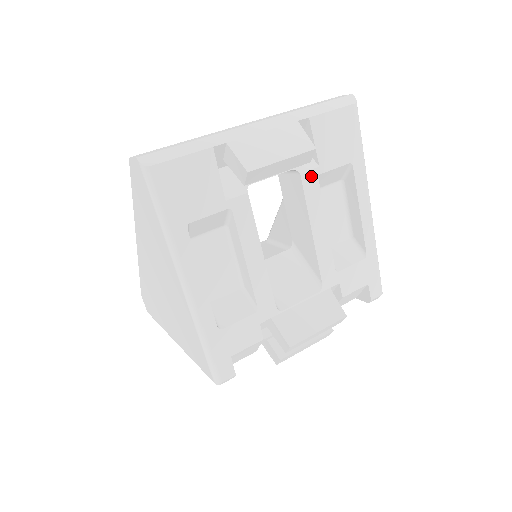
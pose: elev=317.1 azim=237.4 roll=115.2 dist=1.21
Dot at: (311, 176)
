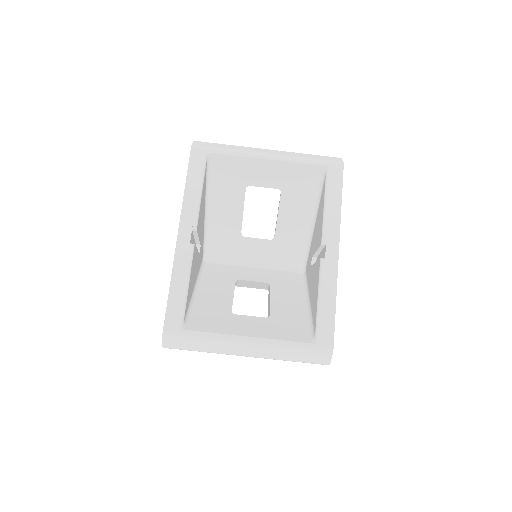
Dot at: occluded
